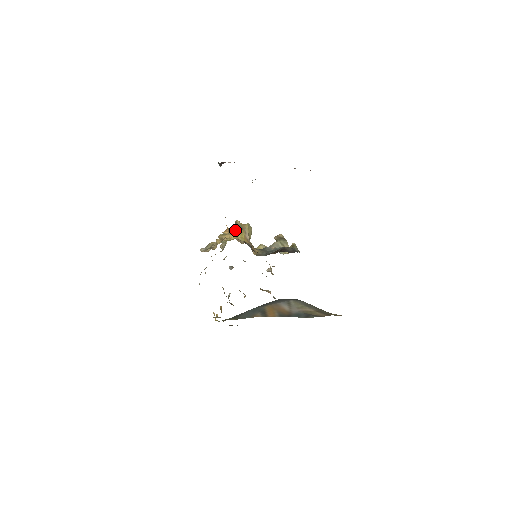
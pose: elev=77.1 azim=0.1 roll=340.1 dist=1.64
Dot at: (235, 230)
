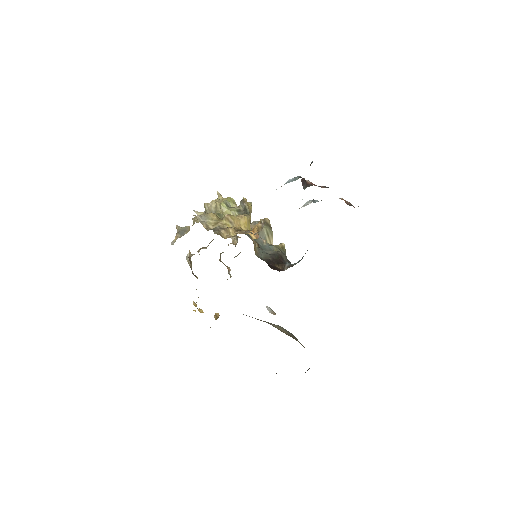
Dot at: (245, 215)
